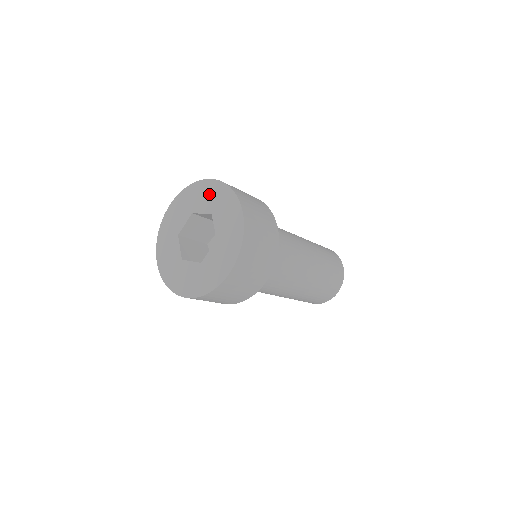
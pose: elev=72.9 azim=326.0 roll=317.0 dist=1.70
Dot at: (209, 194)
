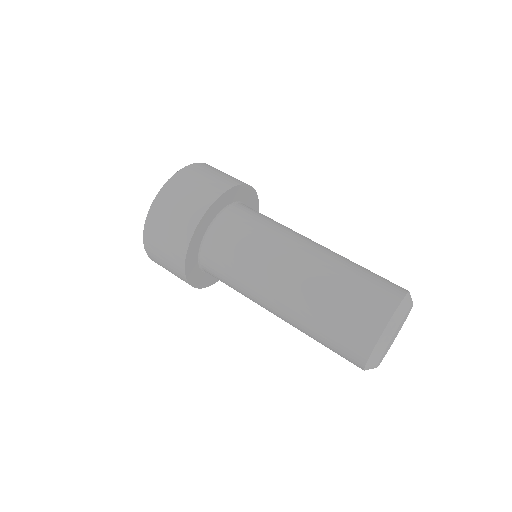
Dot at: occluded
